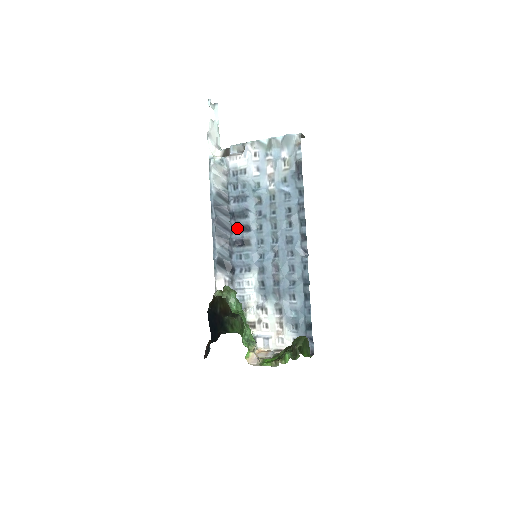
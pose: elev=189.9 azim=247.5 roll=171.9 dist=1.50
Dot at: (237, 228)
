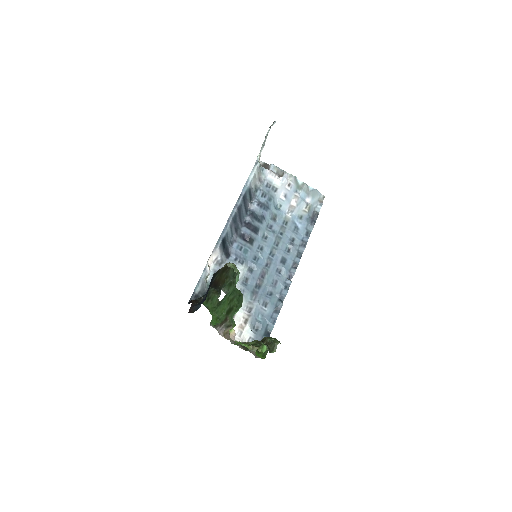
Dot at: (250, 225)
